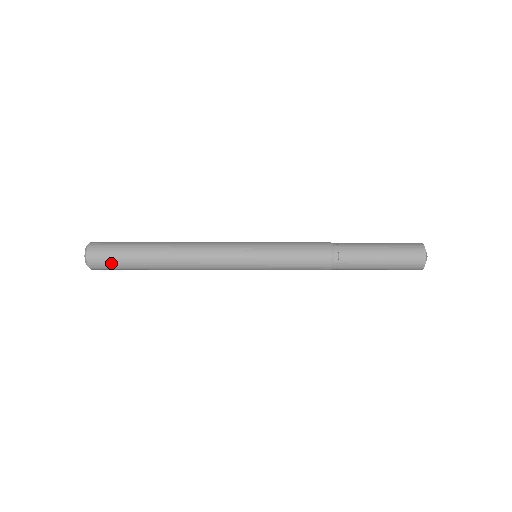
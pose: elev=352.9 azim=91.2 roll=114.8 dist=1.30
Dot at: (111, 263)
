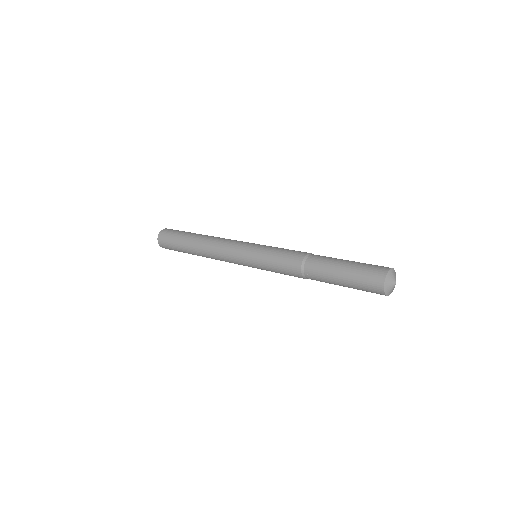
Dot at: (169, 242)
